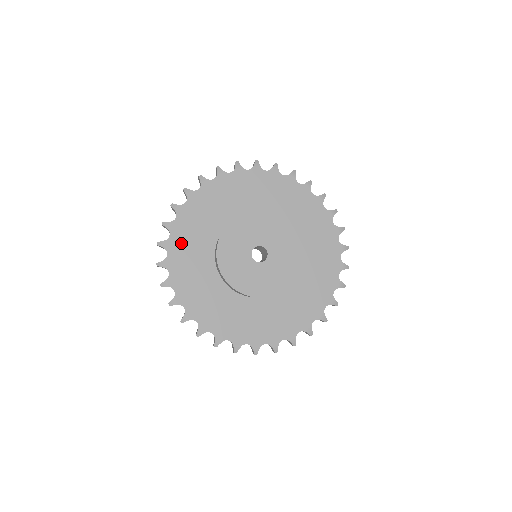
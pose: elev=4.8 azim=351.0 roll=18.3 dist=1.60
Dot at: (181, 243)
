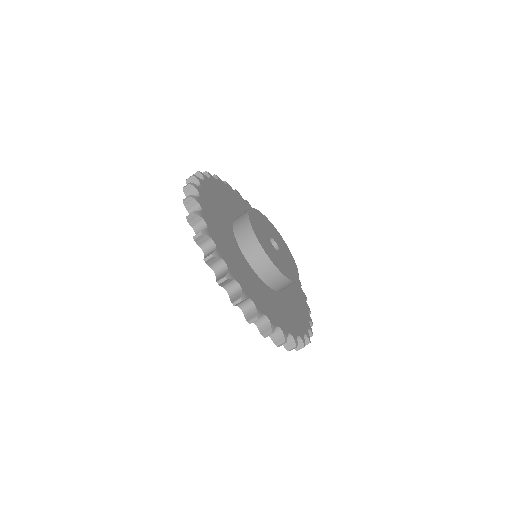
Dot at: (227, 192)
